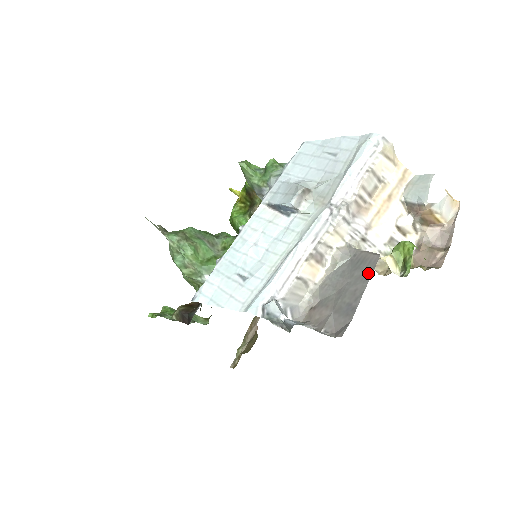
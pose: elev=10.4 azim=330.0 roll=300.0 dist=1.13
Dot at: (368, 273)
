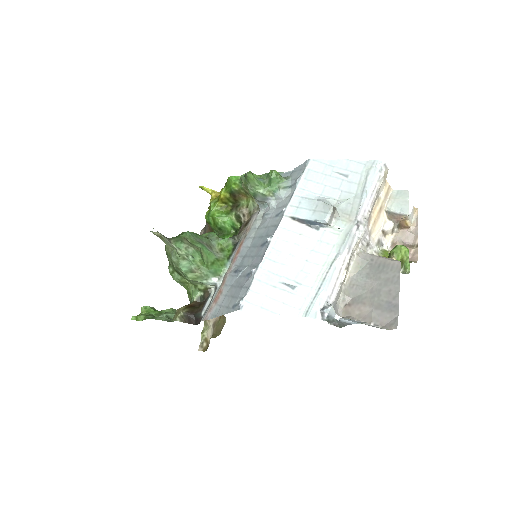
Dot at: (396, 276)
